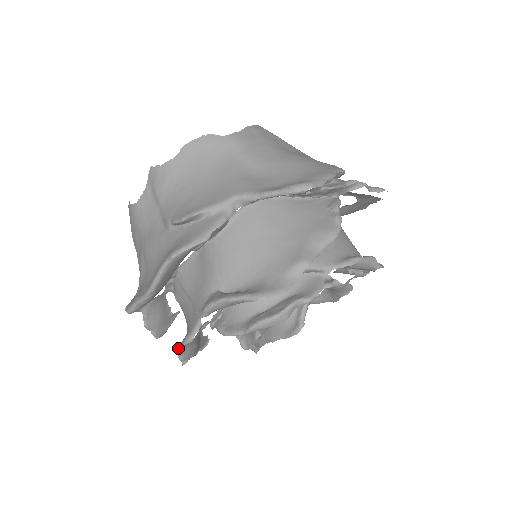
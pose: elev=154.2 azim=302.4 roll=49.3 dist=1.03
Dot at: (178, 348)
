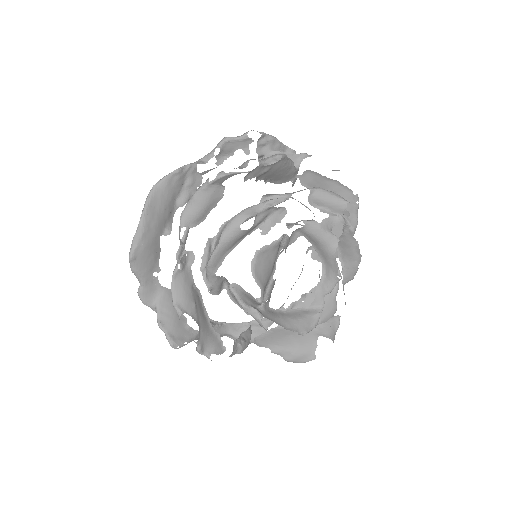
Dot at: (171, 290)
